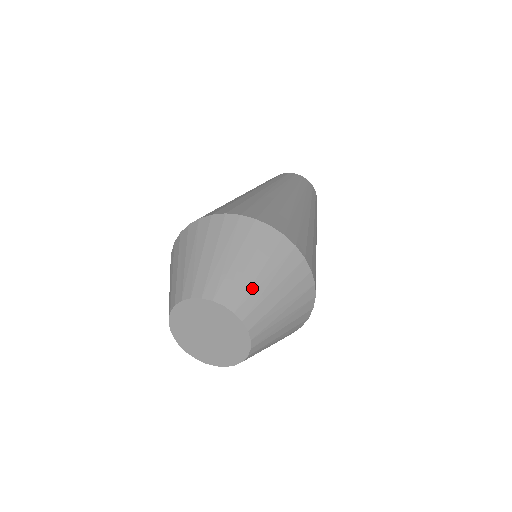
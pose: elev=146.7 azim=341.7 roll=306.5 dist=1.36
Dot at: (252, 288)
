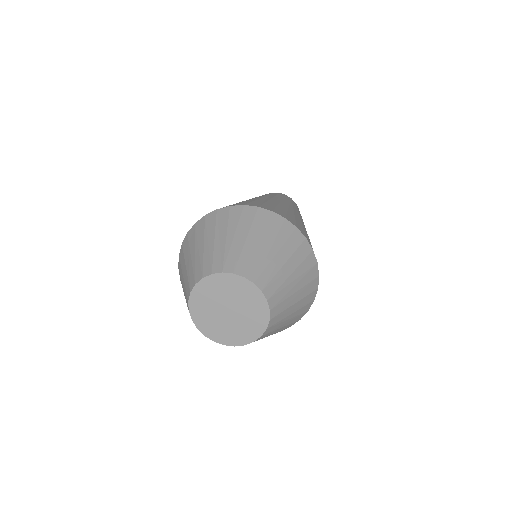
Dot at: (283, 285)
